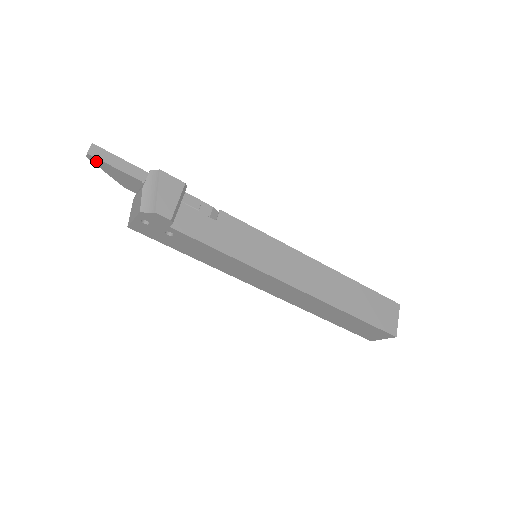
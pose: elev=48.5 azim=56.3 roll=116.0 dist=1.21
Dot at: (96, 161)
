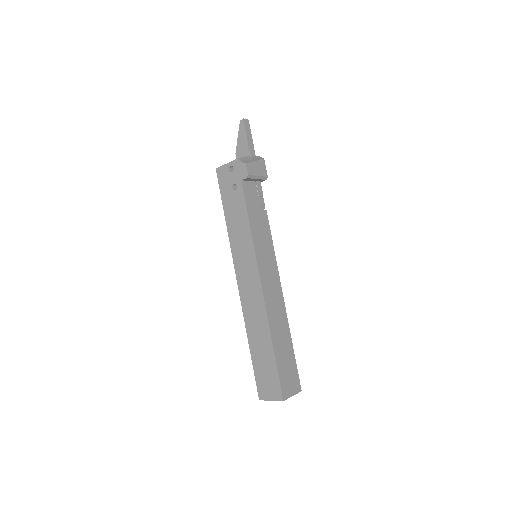
Dot at: (242, 126)
